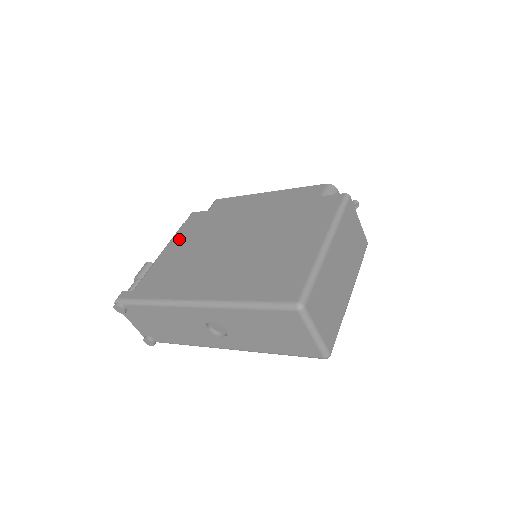
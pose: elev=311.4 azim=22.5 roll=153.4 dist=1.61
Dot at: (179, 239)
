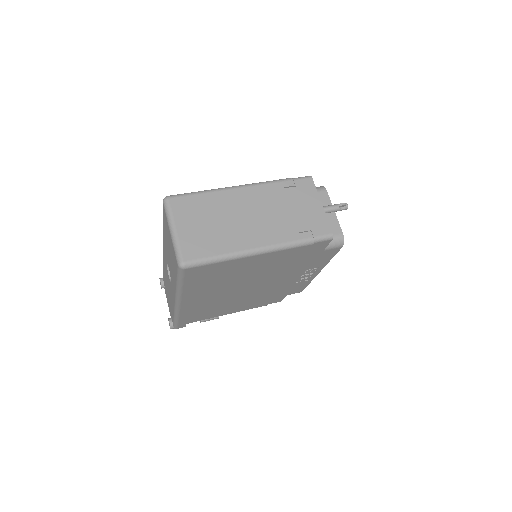
Dot at: occluded
